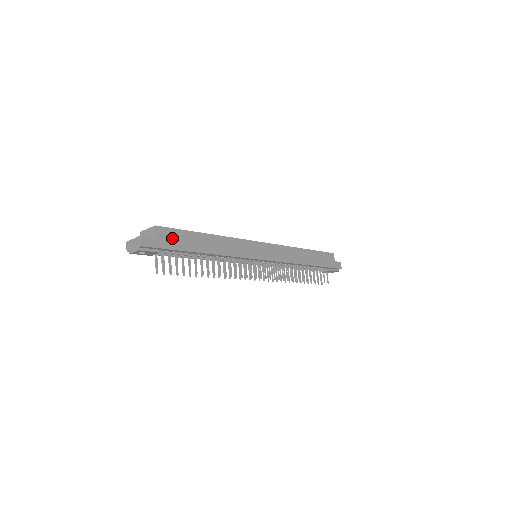
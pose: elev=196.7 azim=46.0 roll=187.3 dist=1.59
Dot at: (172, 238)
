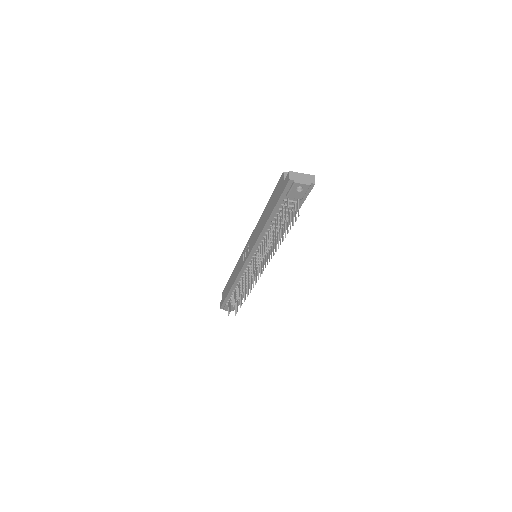
Dot at: occluded
